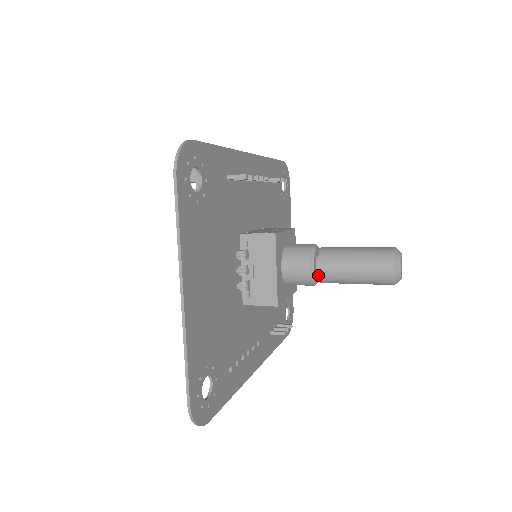
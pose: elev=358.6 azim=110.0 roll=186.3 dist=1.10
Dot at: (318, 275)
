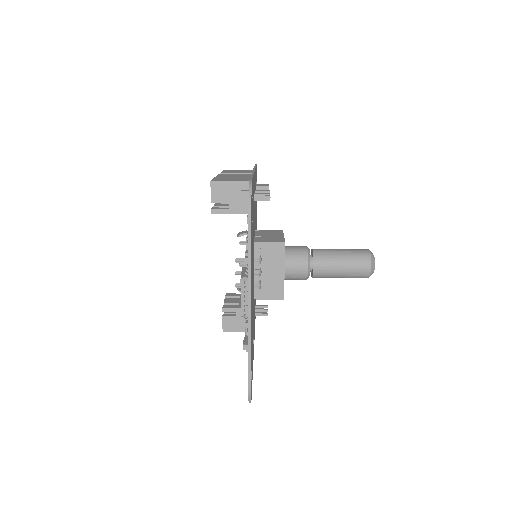
Dot at: (313, 273)
